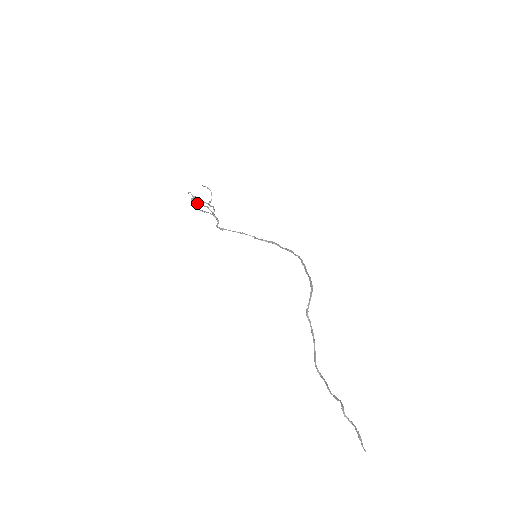
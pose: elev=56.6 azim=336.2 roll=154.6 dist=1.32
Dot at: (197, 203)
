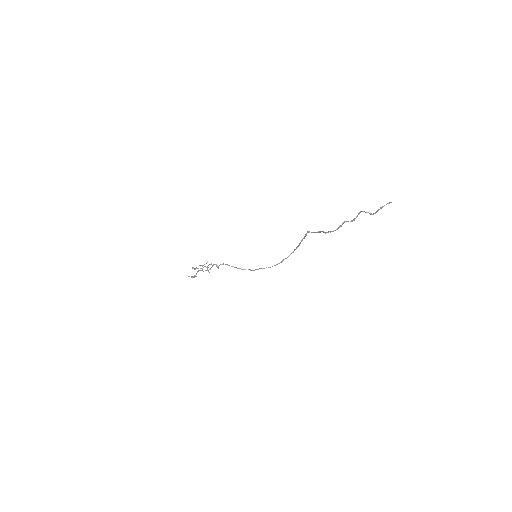
Dot at: (198, 271)
